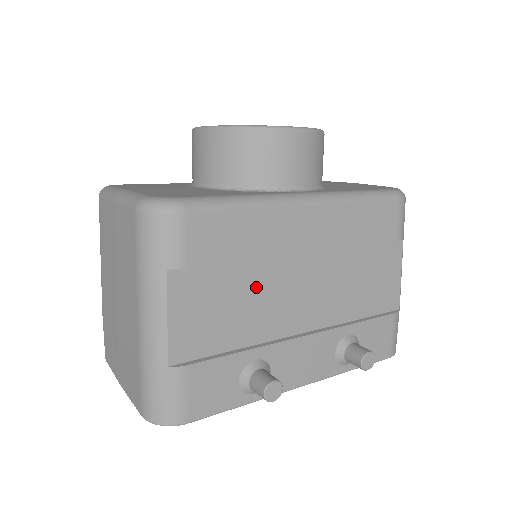
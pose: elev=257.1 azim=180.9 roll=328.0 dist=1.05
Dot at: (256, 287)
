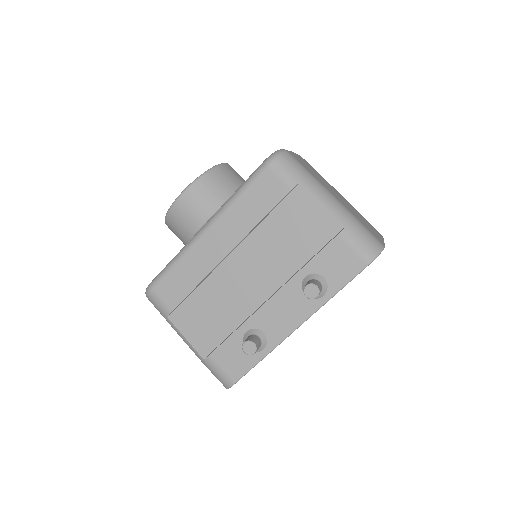
Dot at: (217, 294)
